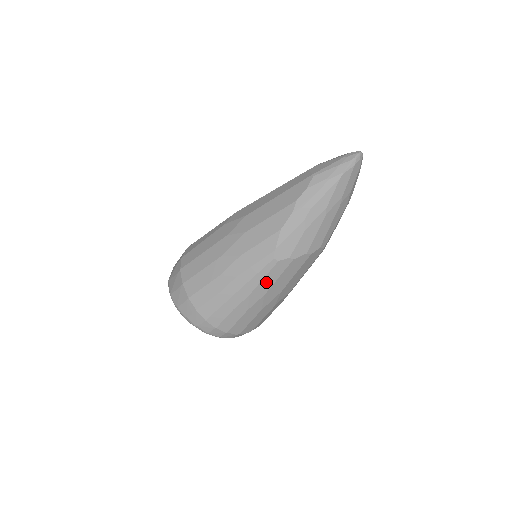
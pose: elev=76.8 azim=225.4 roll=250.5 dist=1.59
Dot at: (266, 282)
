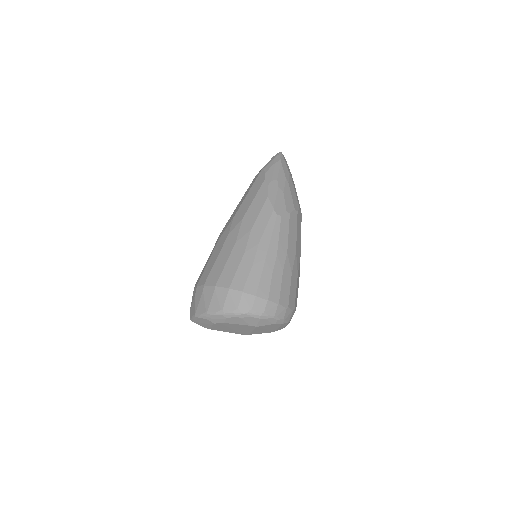
Dot at: (282, 238)
